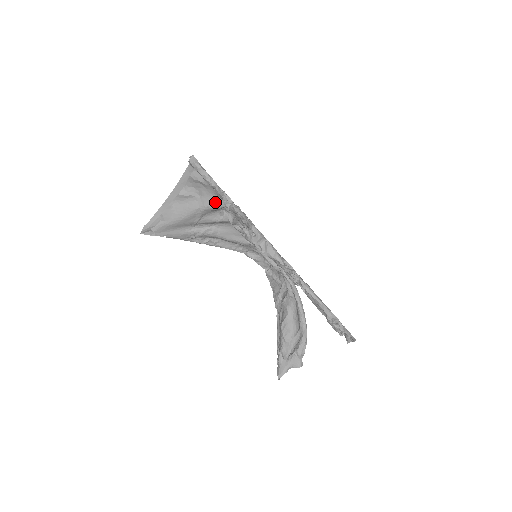
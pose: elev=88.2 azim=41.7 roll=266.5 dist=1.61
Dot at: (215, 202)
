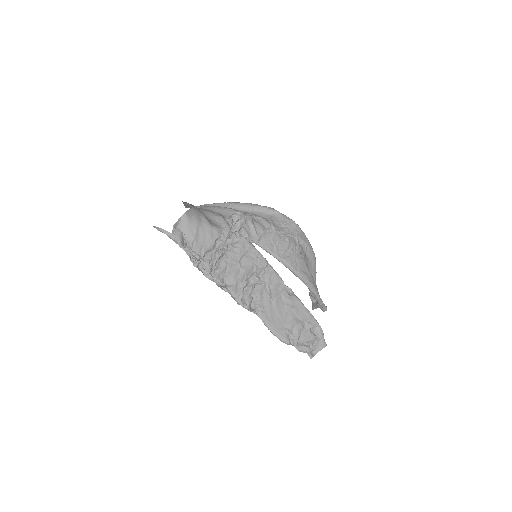
Dot at: occluded
